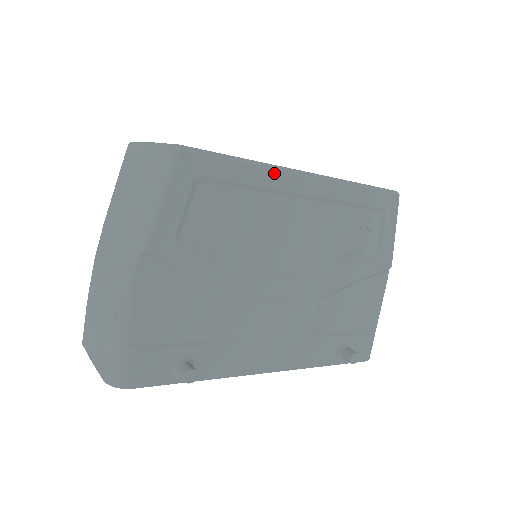
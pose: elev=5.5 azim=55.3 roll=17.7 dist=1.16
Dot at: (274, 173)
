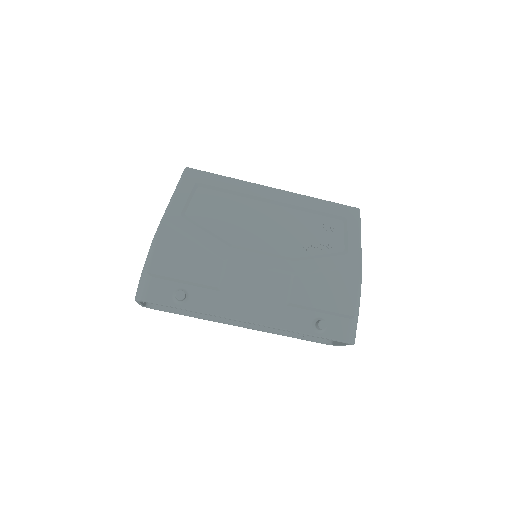
Dot at: (248, 185)
